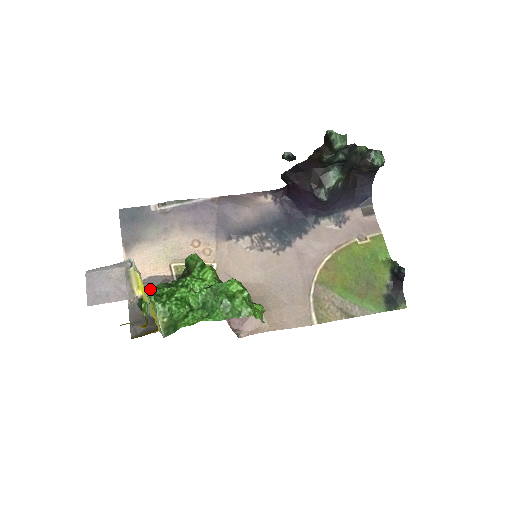
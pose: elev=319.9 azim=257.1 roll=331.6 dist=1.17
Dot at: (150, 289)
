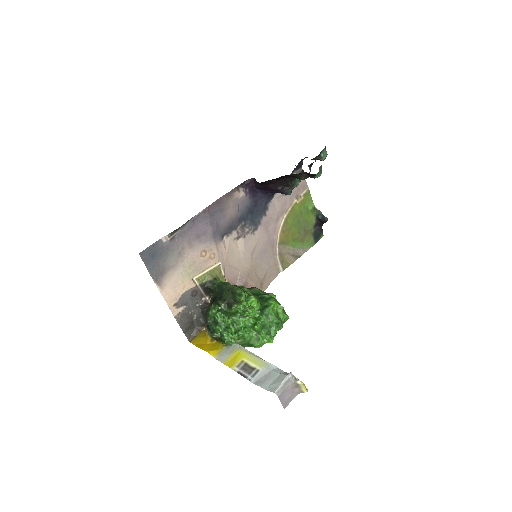
Dot at: (186, 303)
